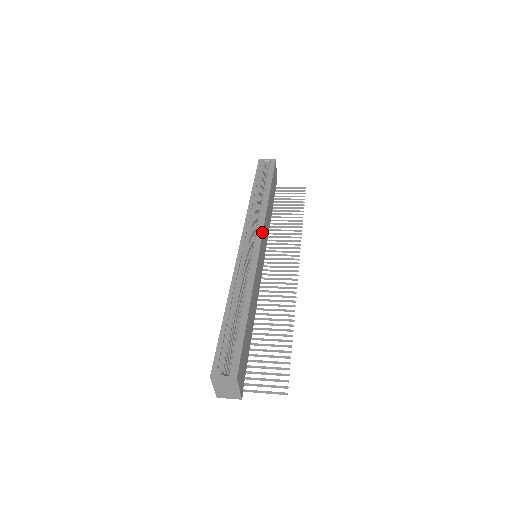
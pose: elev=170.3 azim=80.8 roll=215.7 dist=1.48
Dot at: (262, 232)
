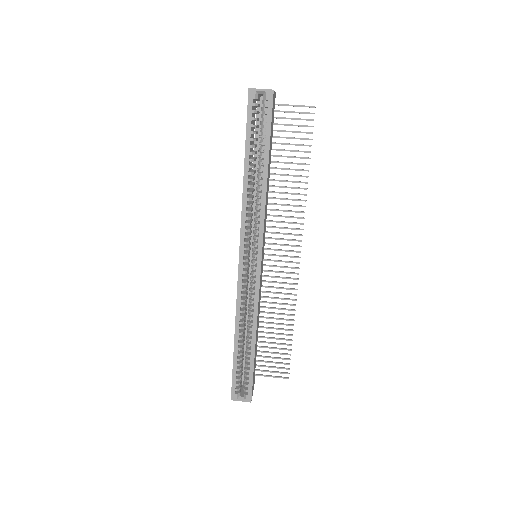
Dot at: (262, 246)
